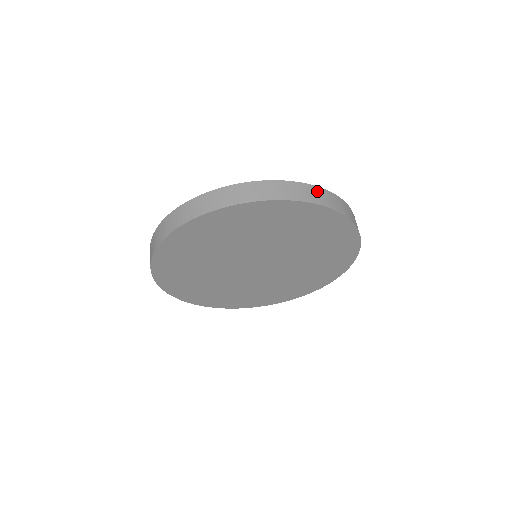
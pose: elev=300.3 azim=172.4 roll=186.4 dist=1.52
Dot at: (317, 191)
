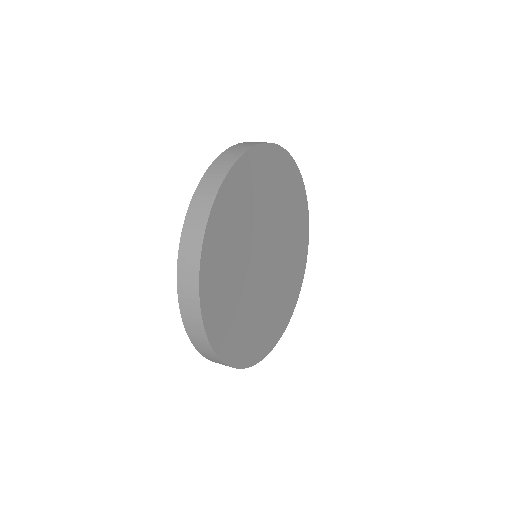
Dot at: occluded
